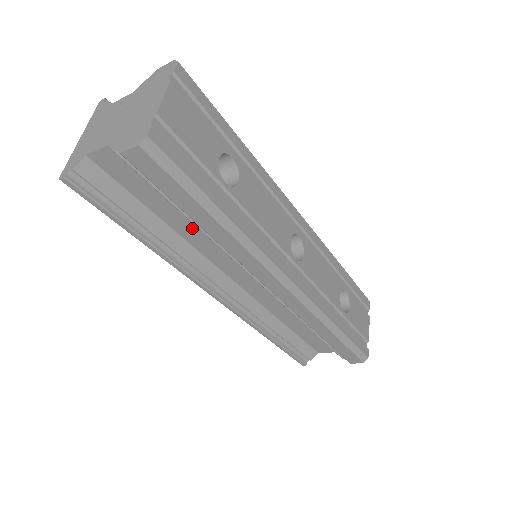
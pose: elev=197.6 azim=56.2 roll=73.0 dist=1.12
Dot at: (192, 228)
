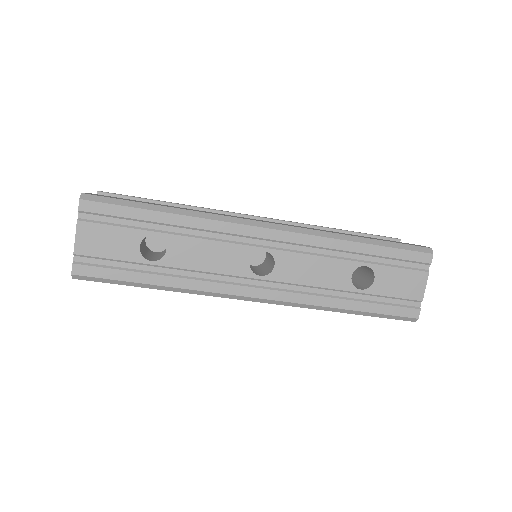
Dot at: occluded
